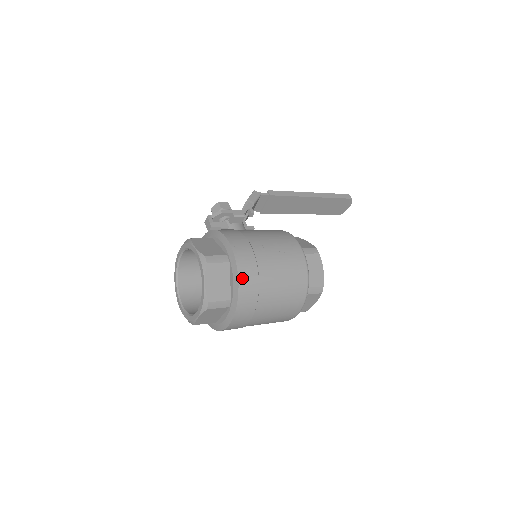
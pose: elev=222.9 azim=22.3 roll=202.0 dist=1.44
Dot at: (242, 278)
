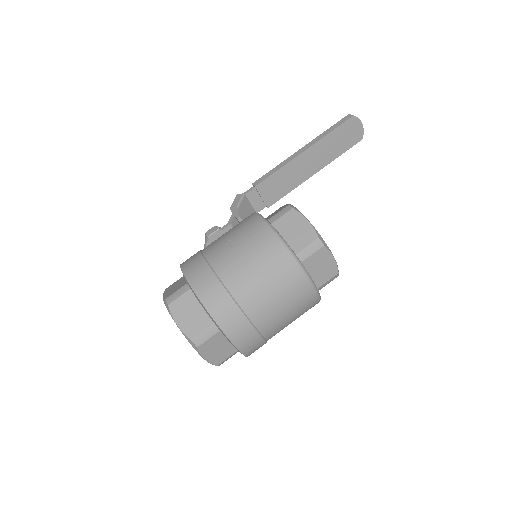
Dot at: (203, 296)
